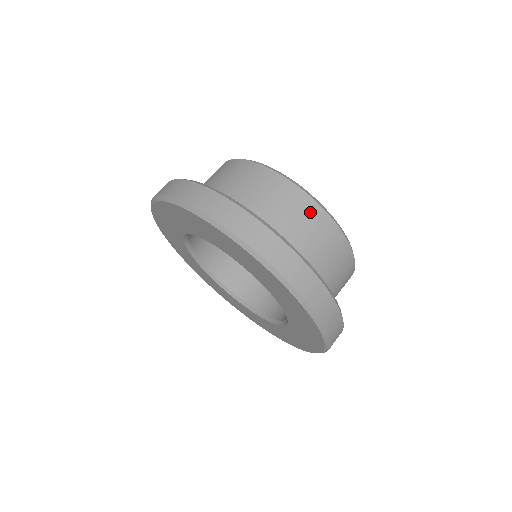
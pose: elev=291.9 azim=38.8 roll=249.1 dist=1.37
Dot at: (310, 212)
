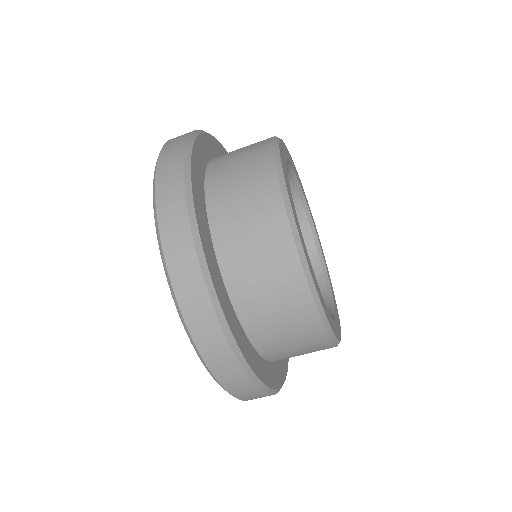
Dot at: (289, 281)
